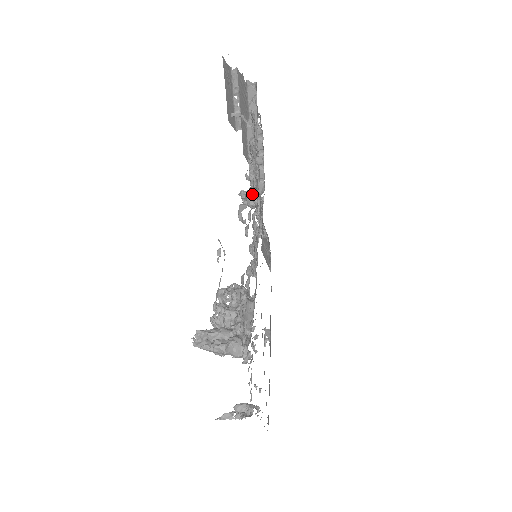
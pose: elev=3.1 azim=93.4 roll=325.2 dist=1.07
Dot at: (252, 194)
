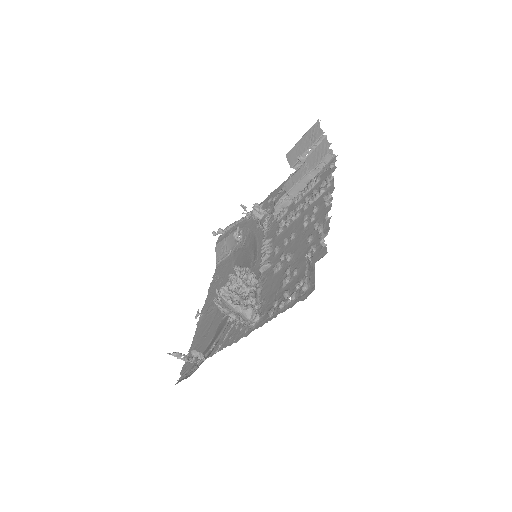
Dot at: (306, 223)
